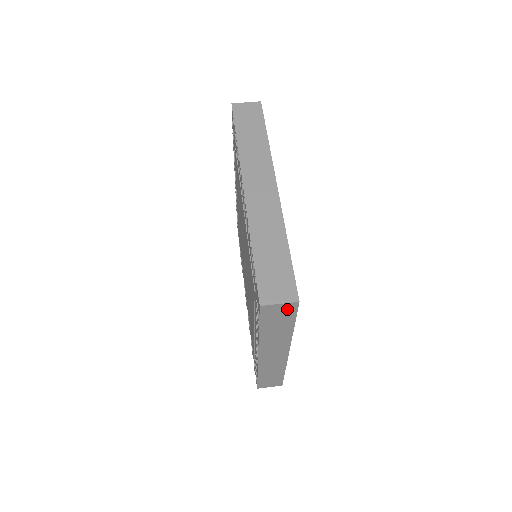
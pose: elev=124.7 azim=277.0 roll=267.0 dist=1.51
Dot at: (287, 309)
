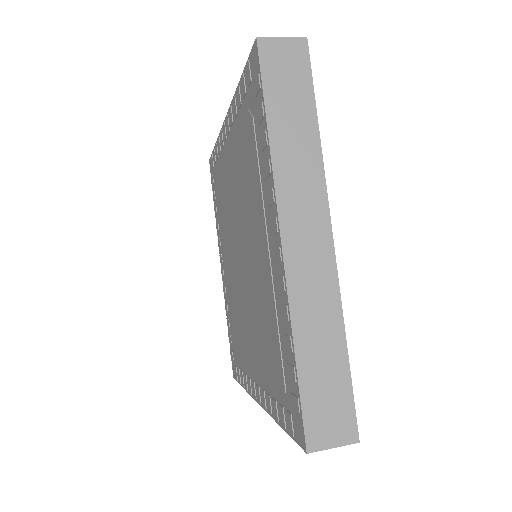
Dot at: occluded
